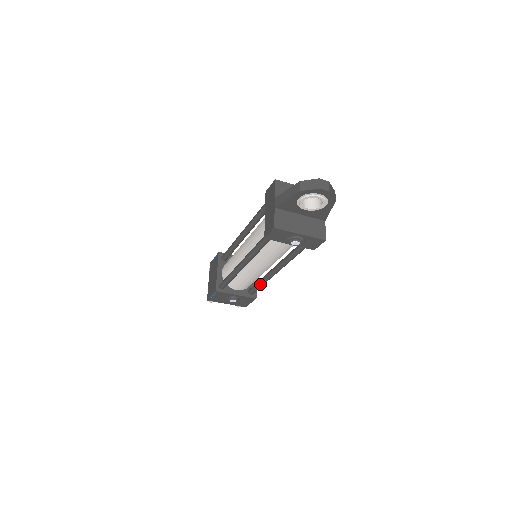
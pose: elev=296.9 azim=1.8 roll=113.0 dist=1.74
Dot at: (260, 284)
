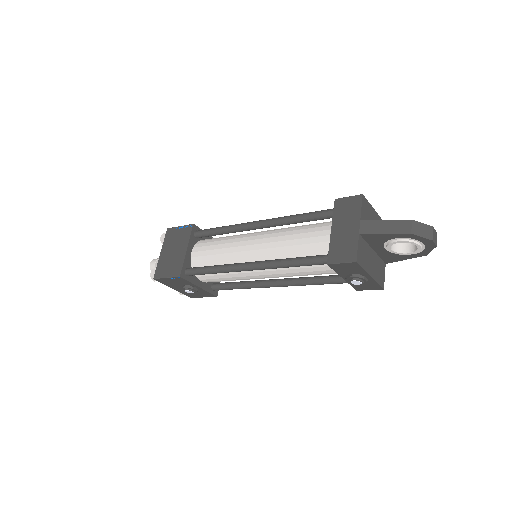
Dot at: (239, 287)
